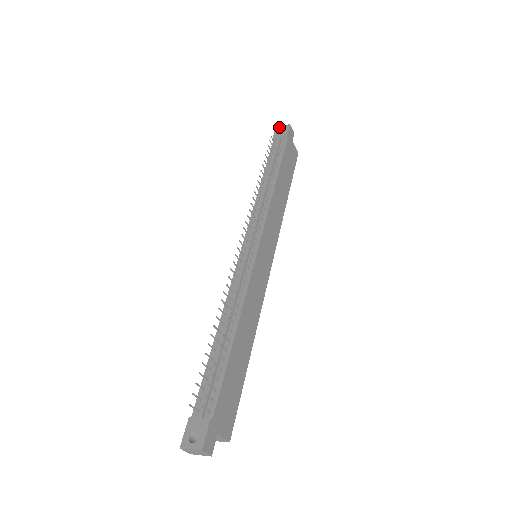
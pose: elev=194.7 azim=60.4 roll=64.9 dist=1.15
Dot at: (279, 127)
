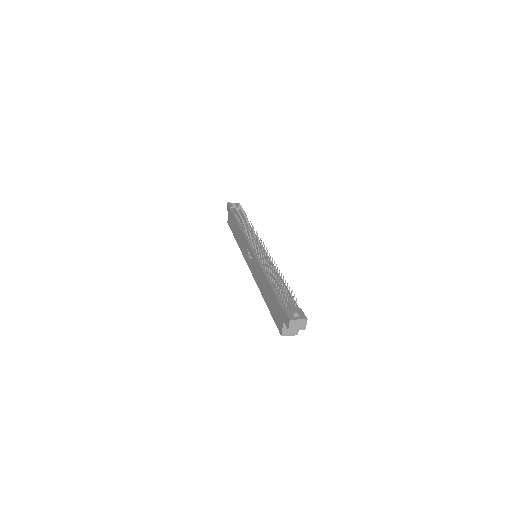
Dot at: occluded
